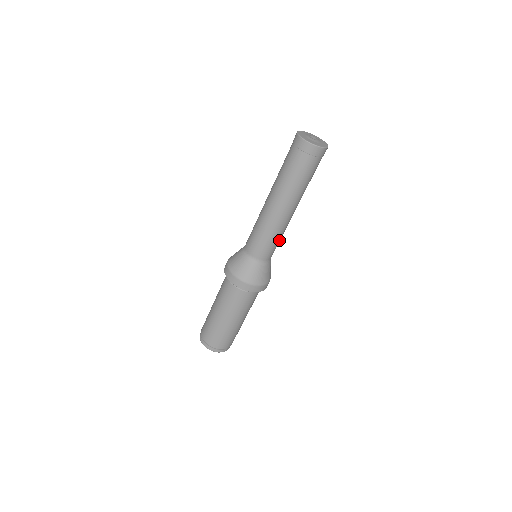
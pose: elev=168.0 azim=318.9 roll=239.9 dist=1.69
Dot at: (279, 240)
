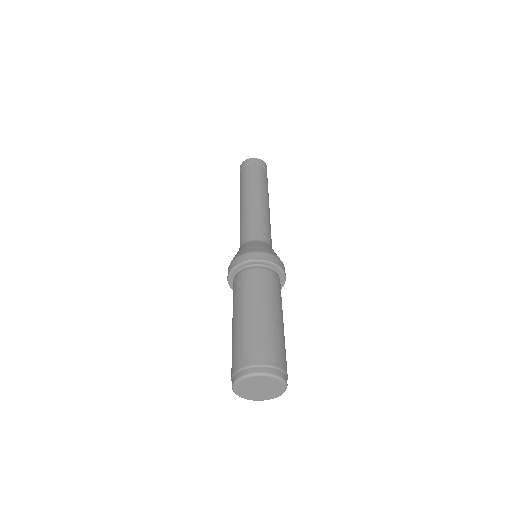
Dot at: (265, 224)
